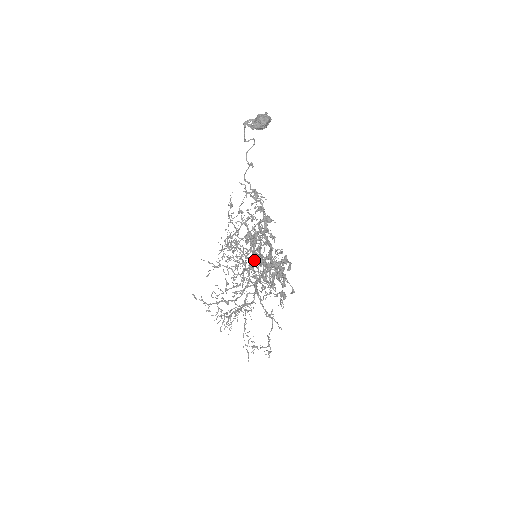
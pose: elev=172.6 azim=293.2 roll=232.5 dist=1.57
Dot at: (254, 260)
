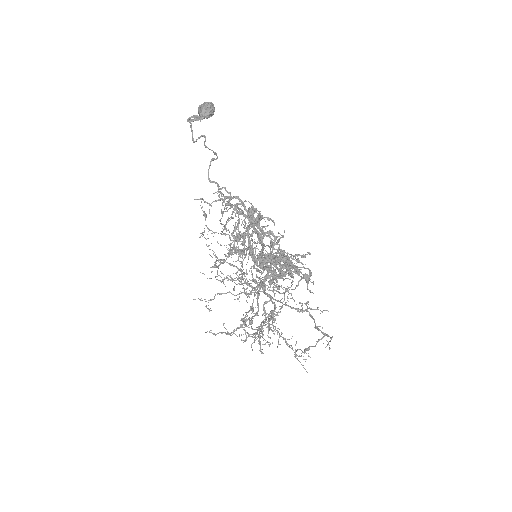
Dot at: (274, 239)
